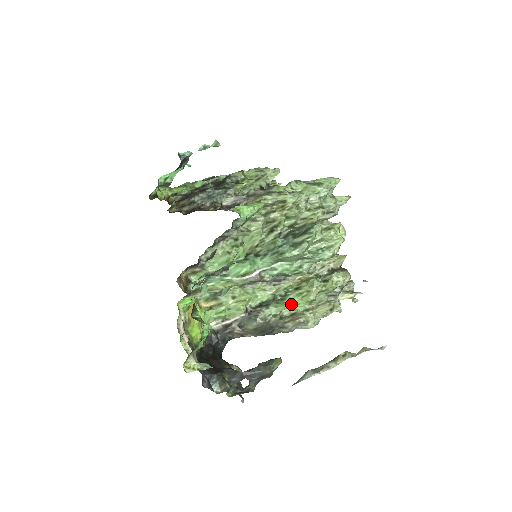
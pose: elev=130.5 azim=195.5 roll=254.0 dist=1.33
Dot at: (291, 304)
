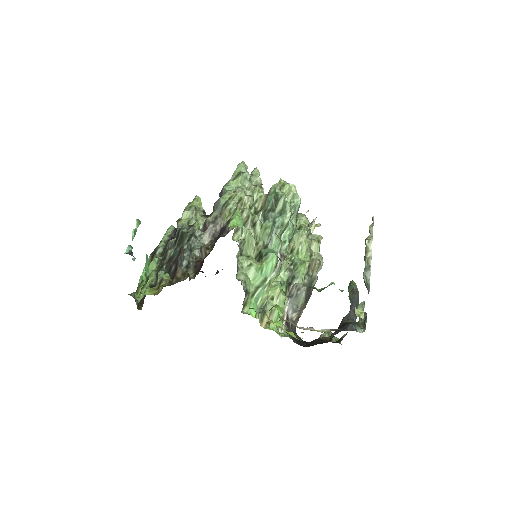
Dot at: (302, 262)
